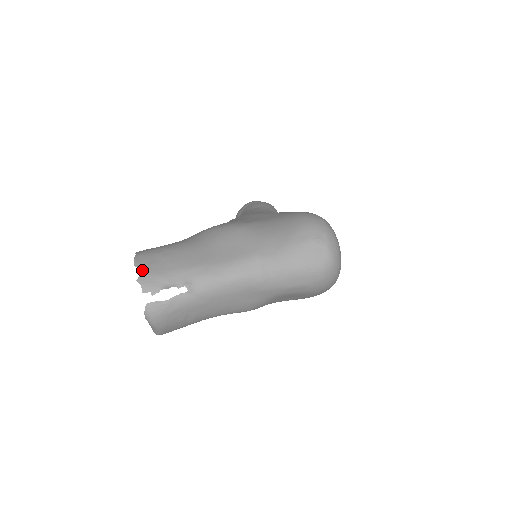
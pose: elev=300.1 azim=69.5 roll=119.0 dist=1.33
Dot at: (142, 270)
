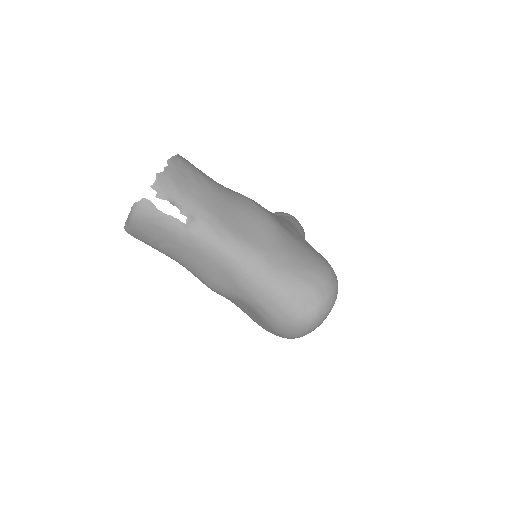
Dot at: (169, 170)
